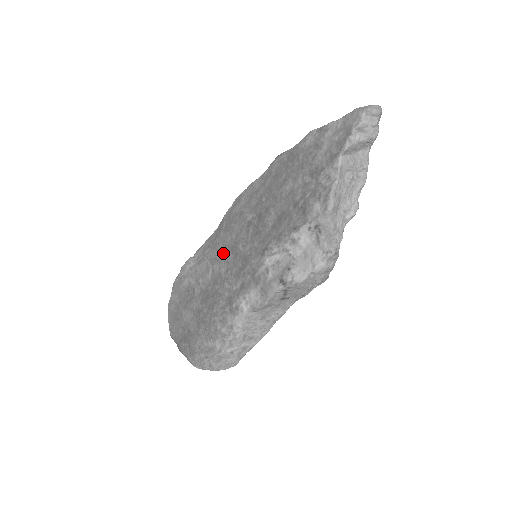
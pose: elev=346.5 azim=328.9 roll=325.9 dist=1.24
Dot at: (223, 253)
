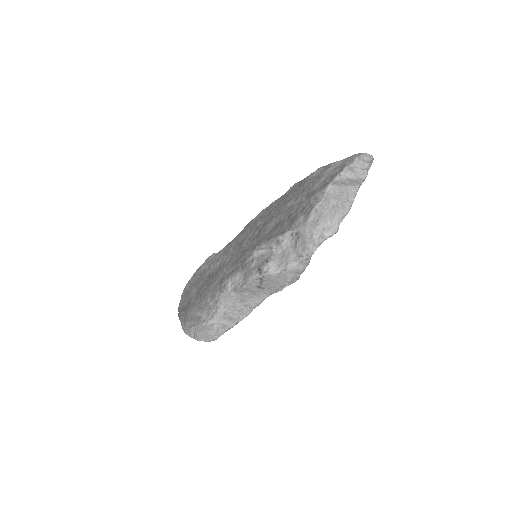
Dot at: (233, 248)
